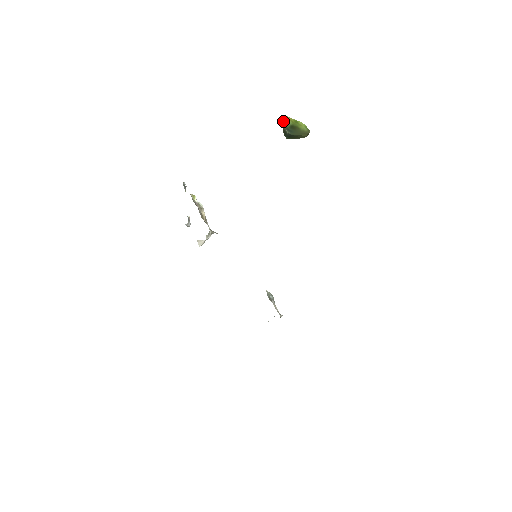
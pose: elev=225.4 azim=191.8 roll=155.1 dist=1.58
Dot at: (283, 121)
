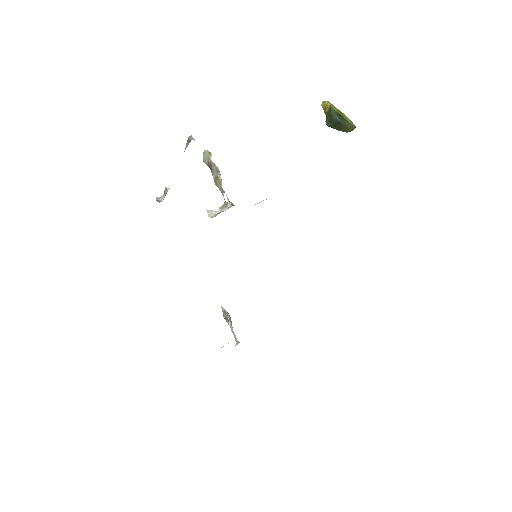
Dot at: (325, 106)
